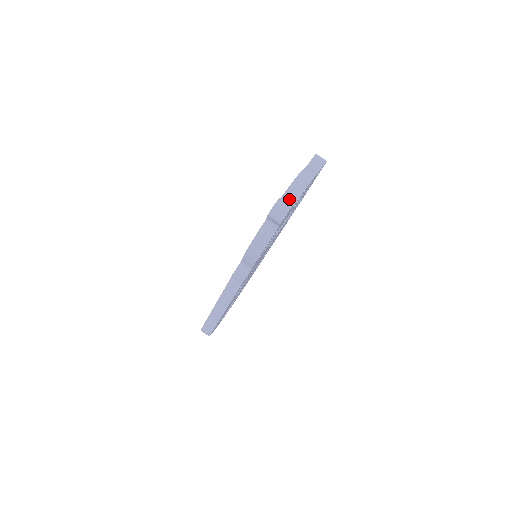
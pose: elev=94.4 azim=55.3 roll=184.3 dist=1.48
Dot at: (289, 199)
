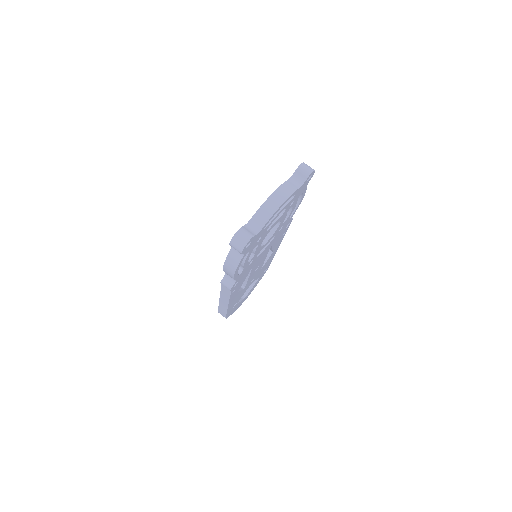
Dot at: (255, 225)
